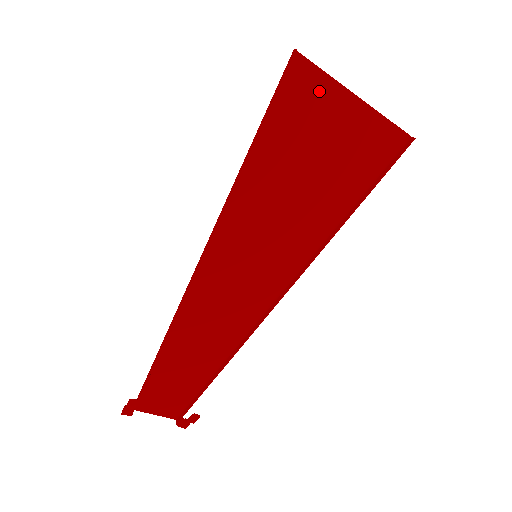
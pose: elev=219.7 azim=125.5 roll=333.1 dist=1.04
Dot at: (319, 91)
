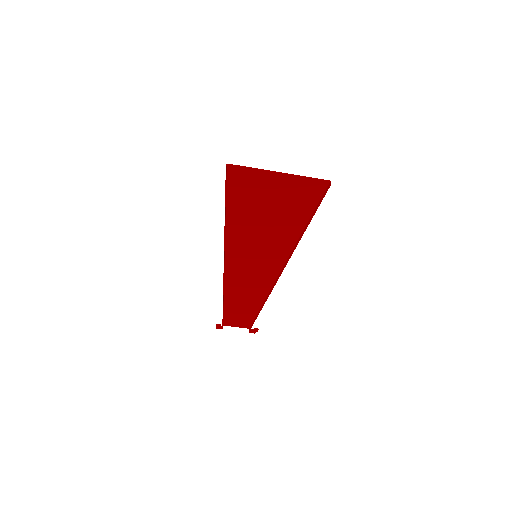
Dot at: (253, 177)
